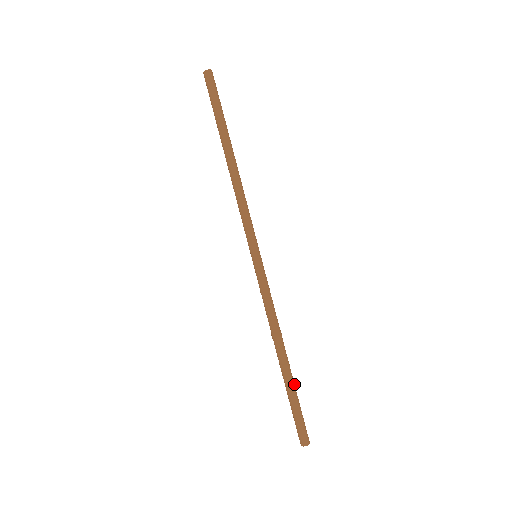
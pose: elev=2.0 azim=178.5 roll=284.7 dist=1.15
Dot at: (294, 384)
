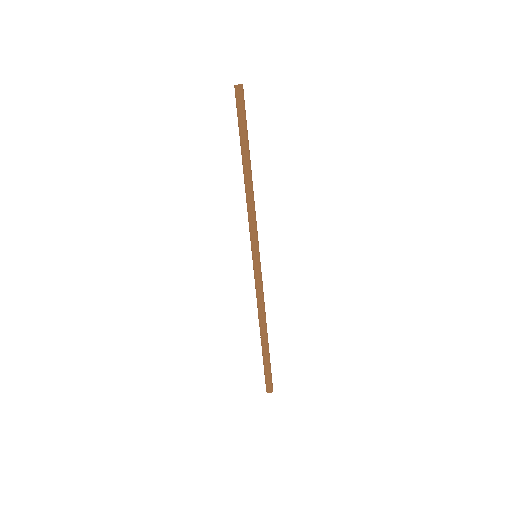
Dot at: (268, 350)
